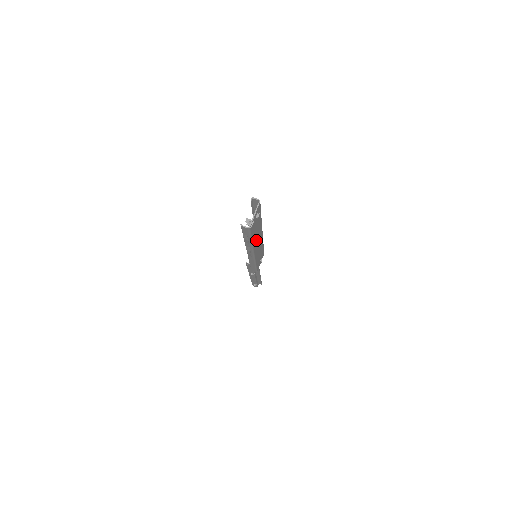
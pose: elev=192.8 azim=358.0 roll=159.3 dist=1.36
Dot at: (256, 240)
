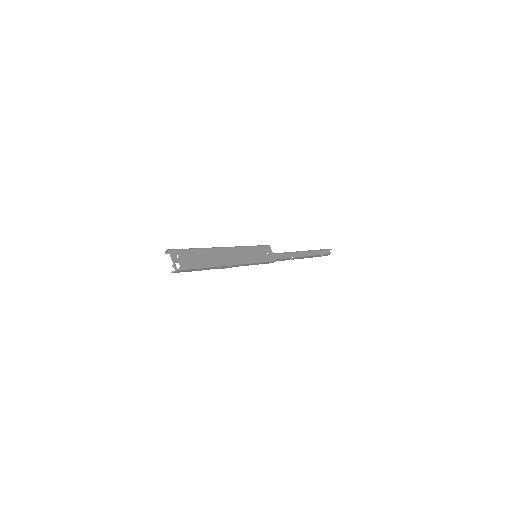
Dot at: (216, 259)
